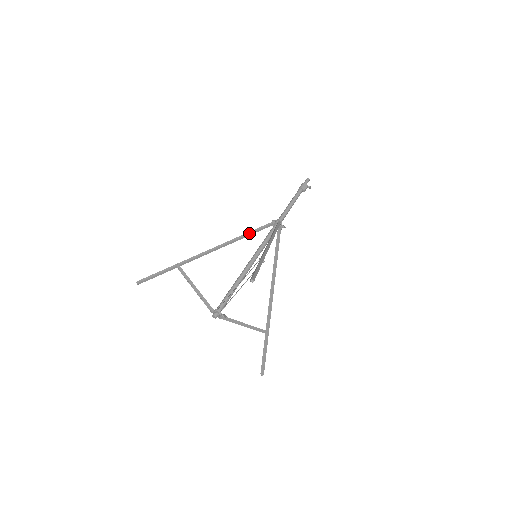
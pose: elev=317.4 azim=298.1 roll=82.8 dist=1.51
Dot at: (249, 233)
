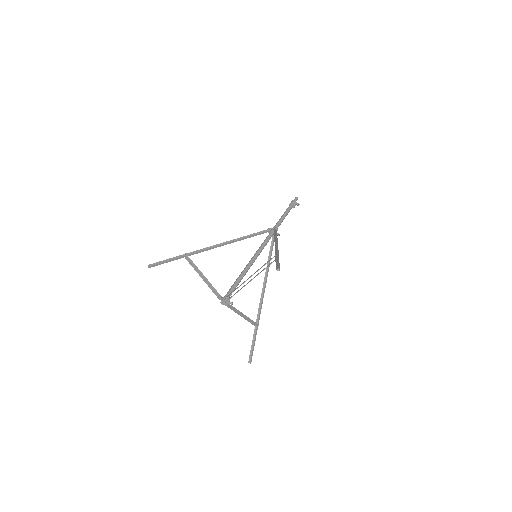
Dot at: (249, 236)
